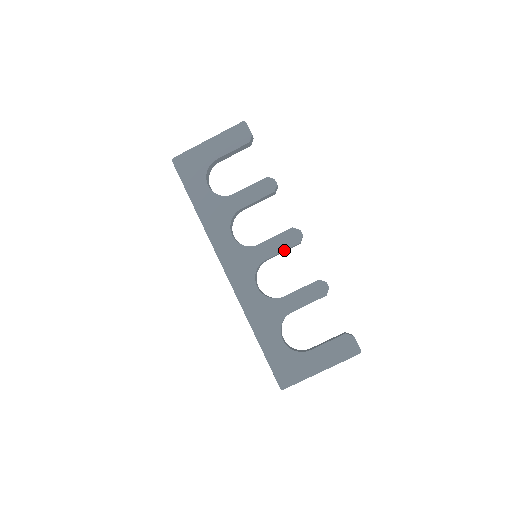
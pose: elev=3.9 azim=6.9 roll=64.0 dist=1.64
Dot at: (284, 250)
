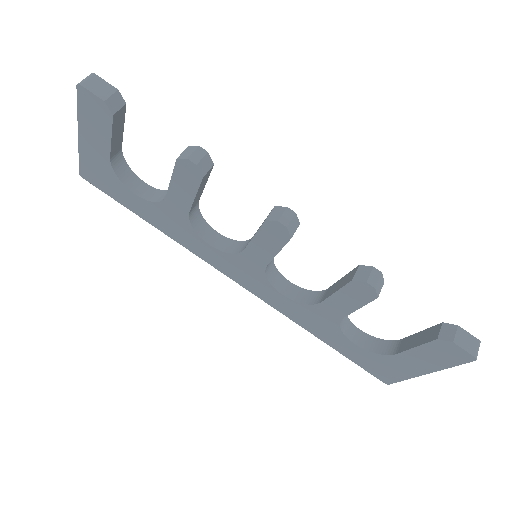
Dot at: (278, 251)
